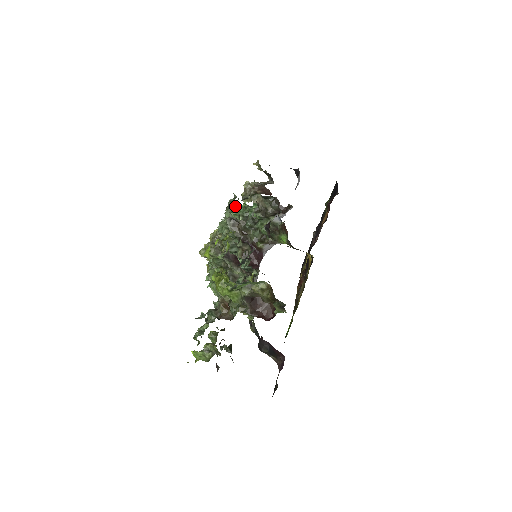
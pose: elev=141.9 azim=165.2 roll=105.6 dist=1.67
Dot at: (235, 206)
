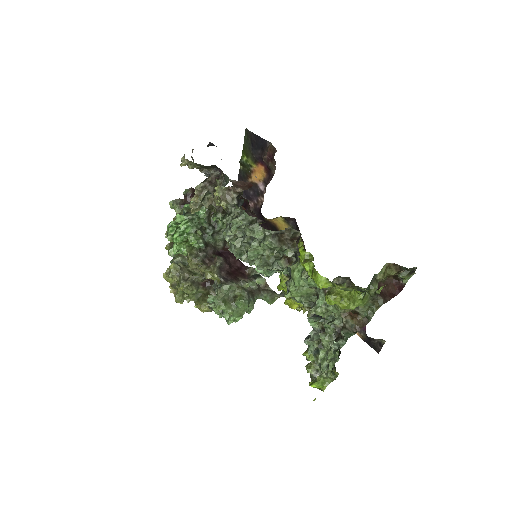
Dot at: (259, 220)
